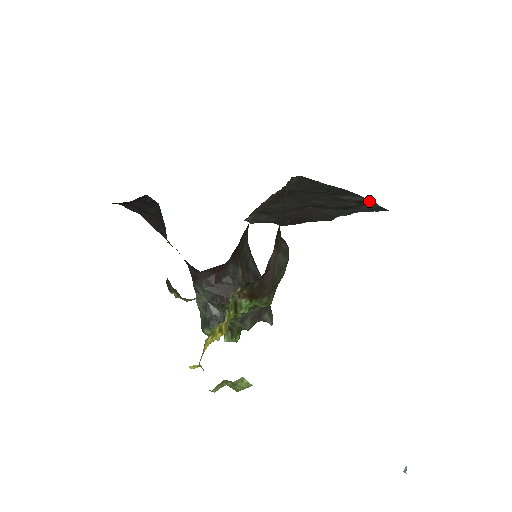
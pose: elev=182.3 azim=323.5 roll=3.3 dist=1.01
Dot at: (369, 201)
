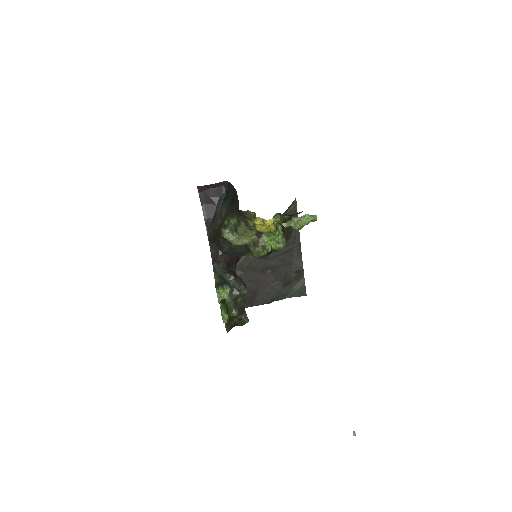
Dot at: (303, 272)
